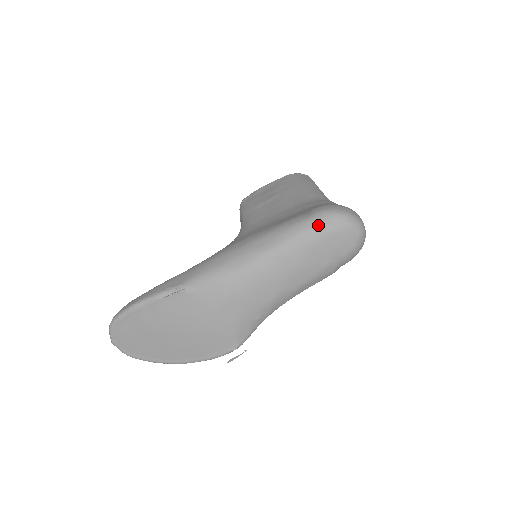
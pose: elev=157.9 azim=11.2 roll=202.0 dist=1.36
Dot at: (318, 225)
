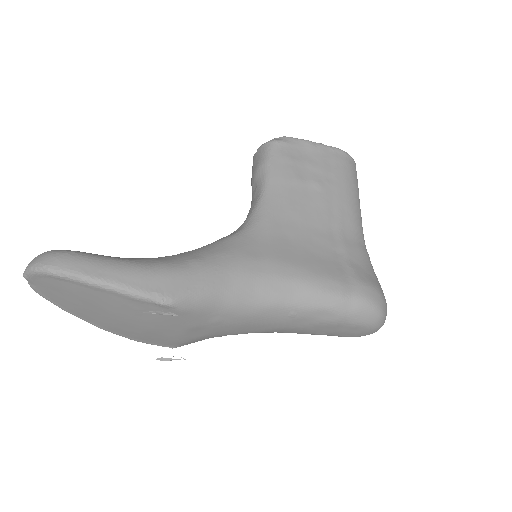
Dot at: (353, 313)
